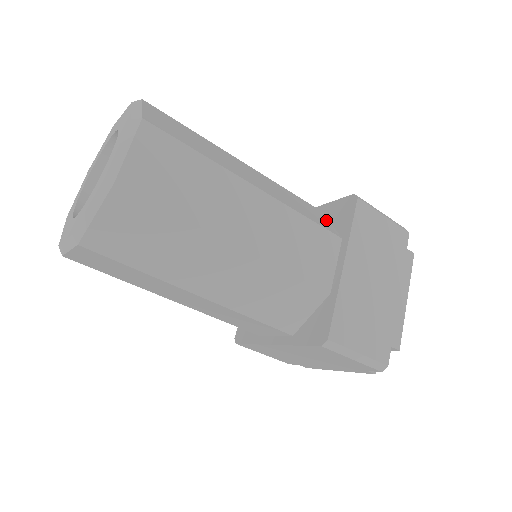
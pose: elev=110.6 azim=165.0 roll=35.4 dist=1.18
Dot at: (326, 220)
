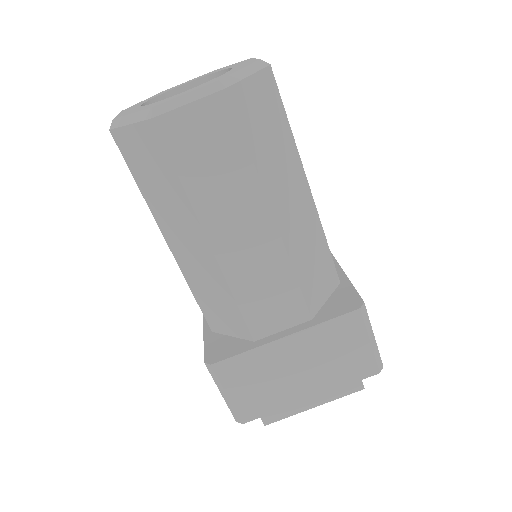
Dot at: (326, 293)
